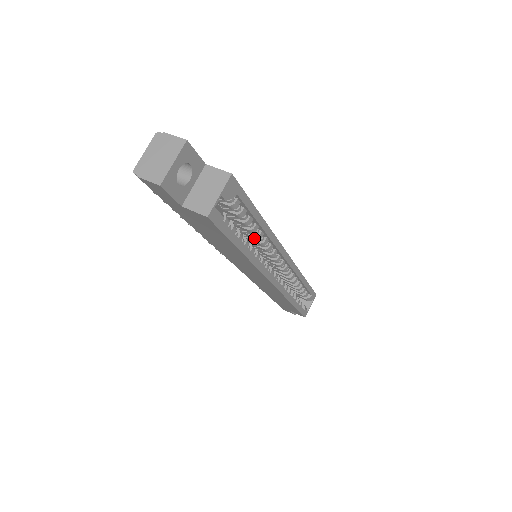
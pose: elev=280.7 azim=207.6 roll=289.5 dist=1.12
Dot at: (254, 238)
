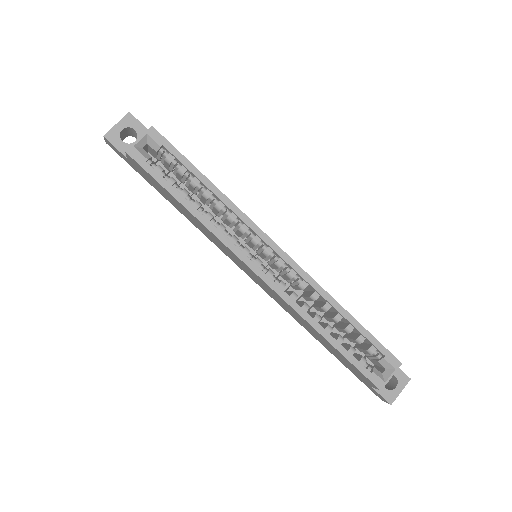
Dot at: (217, 210)
